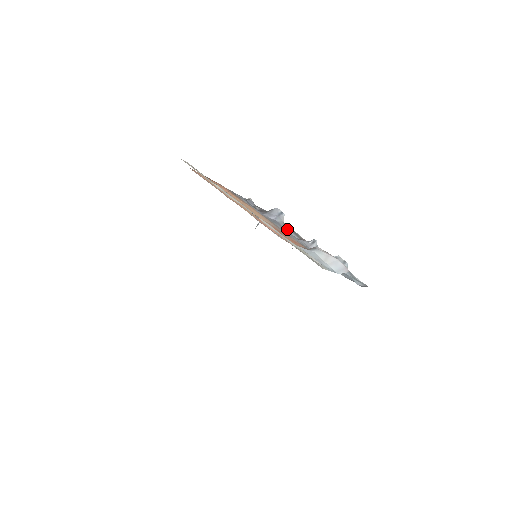
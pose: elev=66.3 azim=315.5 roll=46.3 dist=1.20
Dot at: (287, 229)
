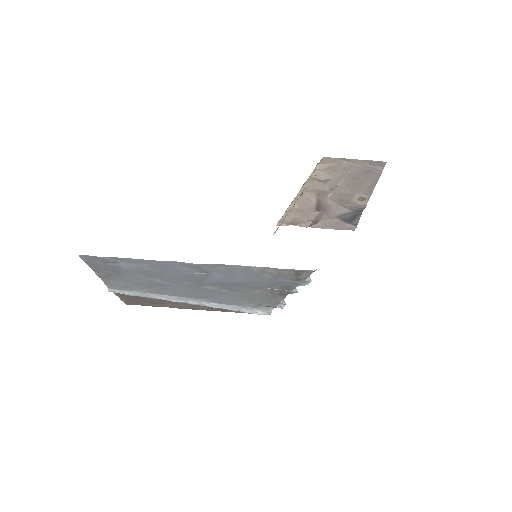
Dot at: occluded
